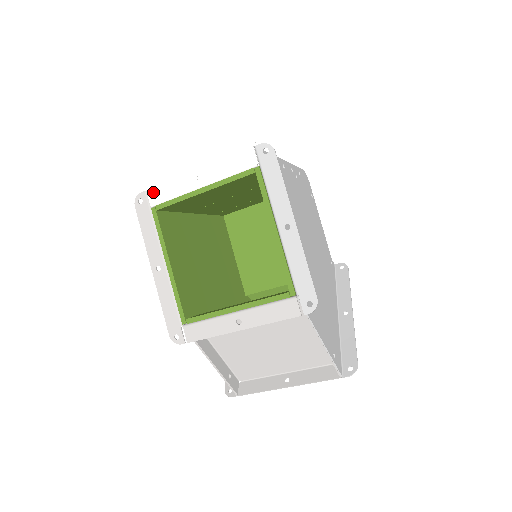
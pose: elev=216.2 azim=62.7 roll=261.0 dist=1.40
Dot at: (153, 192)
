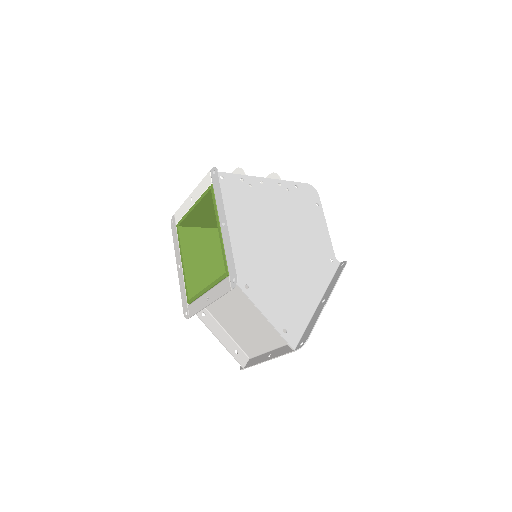
Dot at: (177, 214)
